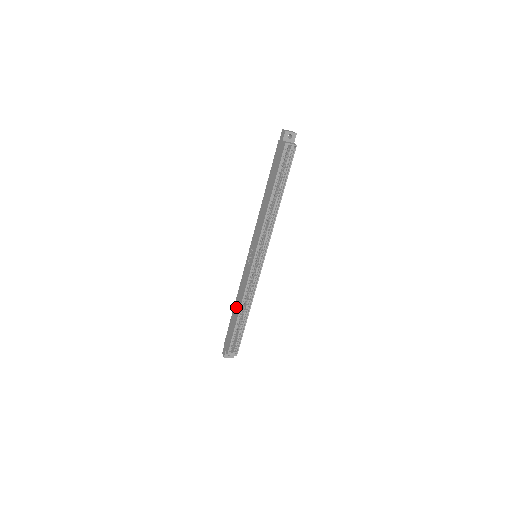
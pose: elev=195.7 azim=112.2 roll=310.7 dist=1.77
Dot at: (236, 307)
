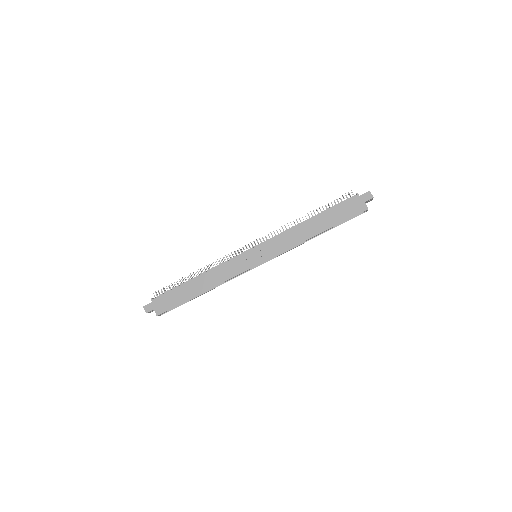
Dot at: (200, 283)
